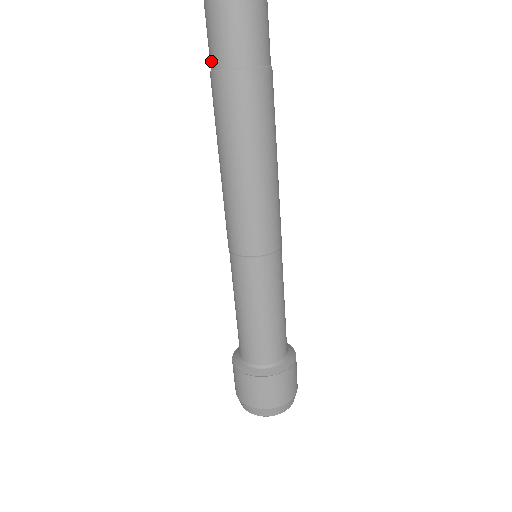
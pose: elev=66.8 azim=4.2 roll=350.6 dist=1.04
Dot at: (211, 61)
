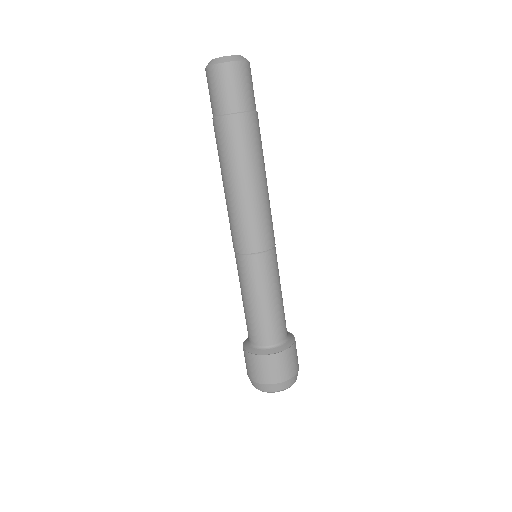
Dot at: (217, 109)
